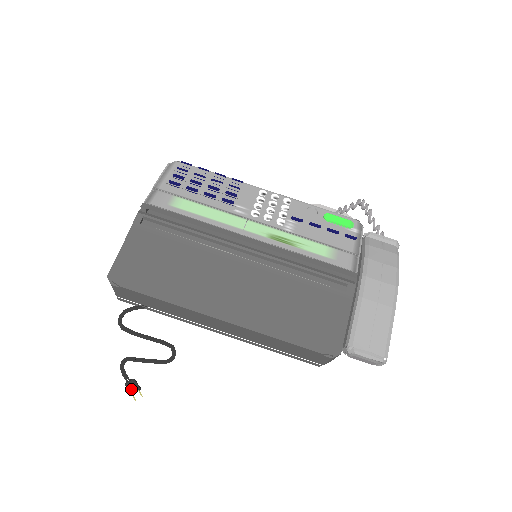
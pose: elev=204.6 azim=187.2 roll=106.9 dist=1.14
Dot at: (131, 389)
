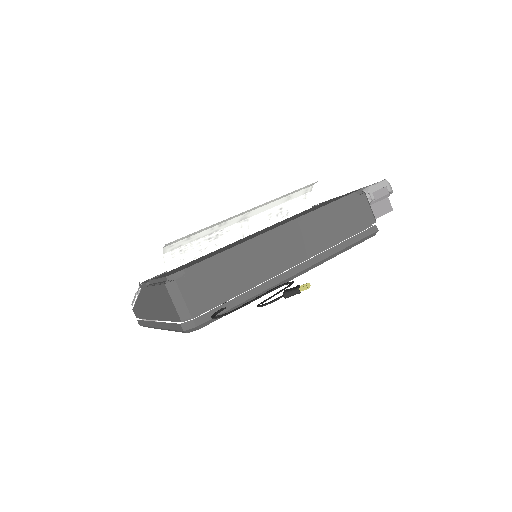
Dot at: (293, 289)
